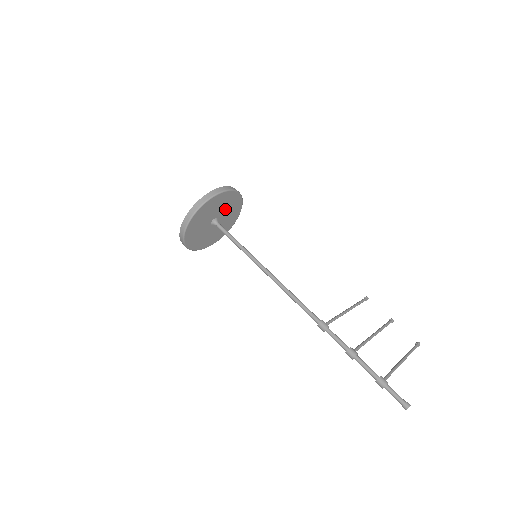
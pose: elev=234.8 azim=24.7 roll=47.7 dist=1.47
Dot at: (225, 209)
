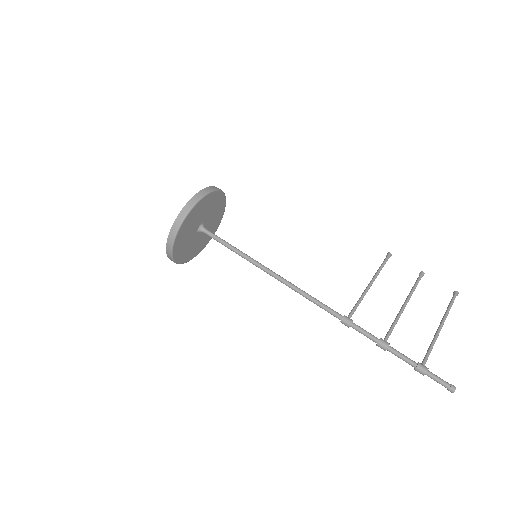
Dot at: (207, 212)
